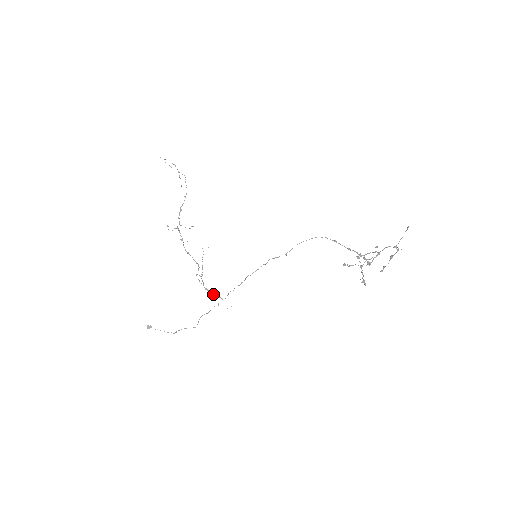
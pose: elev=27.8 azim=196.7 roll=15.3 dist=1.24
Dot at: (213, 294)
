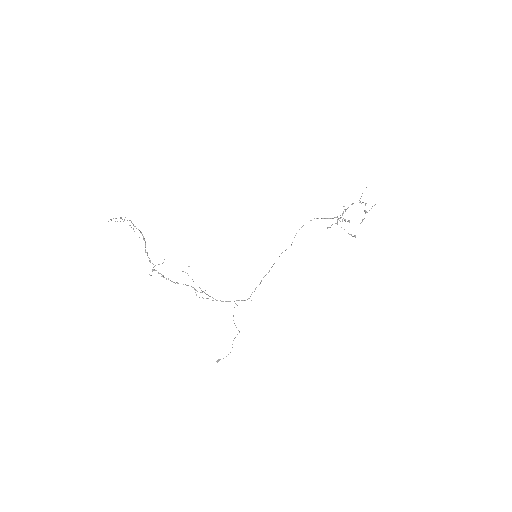
Dot at: (230, 301)
